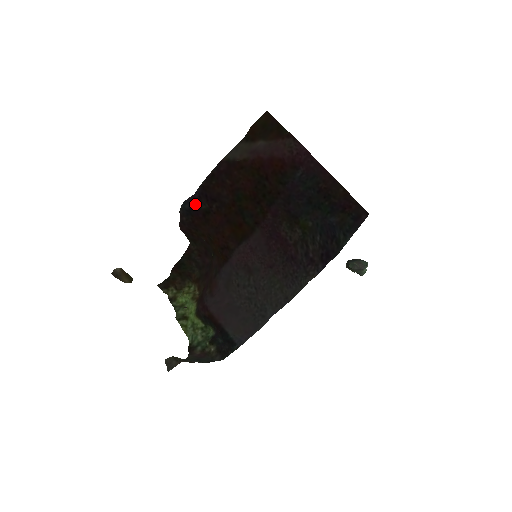
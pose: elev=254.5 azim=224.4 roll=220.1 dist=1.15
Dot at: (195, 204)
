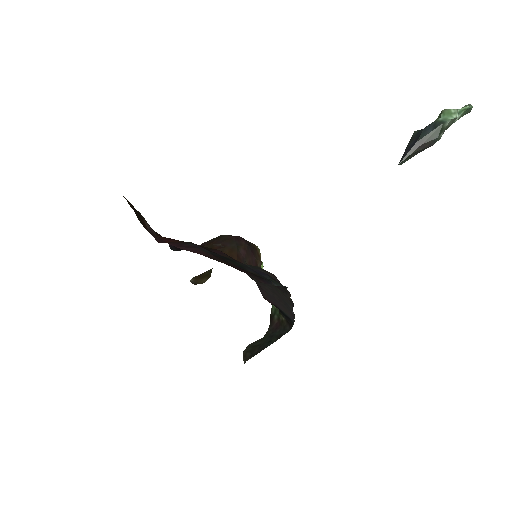
Dot at: occluded
